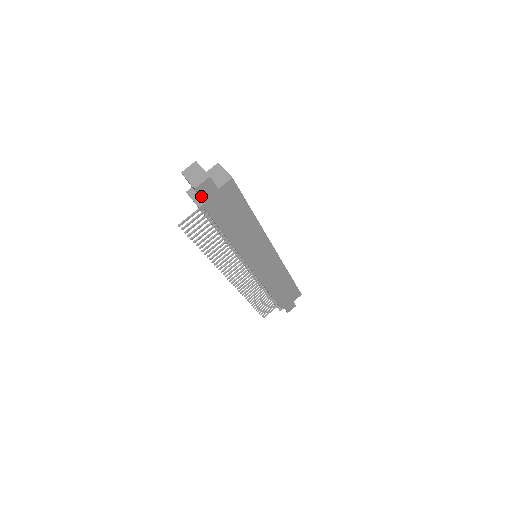
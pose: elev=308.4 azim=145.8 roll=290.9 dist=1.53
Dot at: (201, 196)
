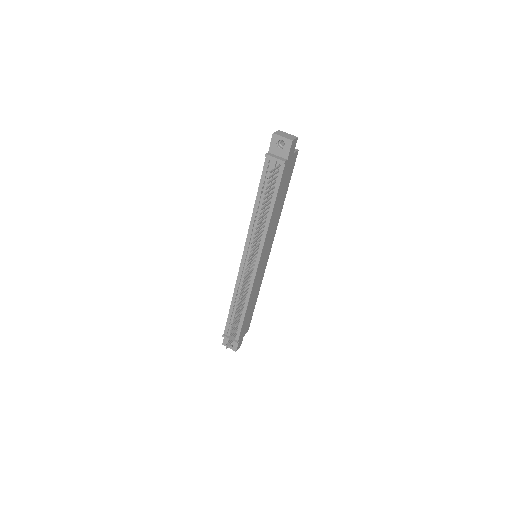
Dot at: (290, 151)
